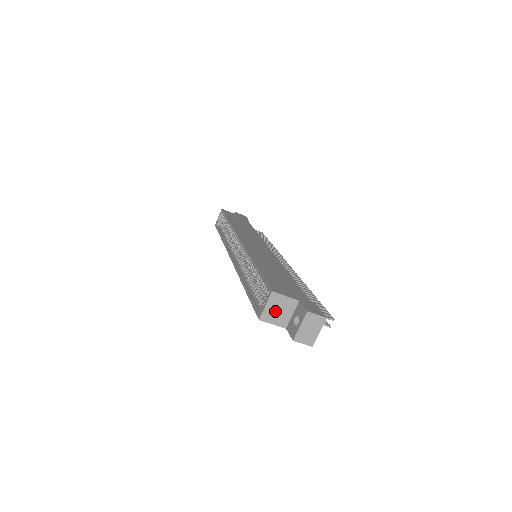
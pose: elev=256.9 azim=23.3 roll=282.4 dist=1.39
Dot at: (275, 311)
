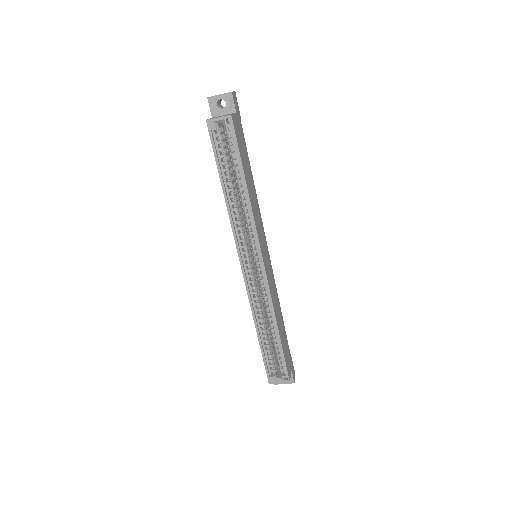
Dot at: occluded
